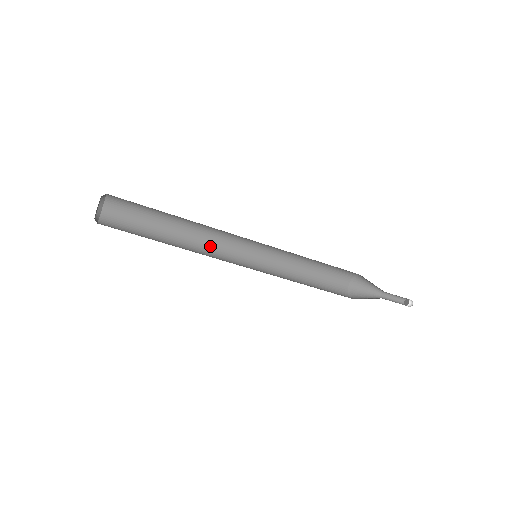
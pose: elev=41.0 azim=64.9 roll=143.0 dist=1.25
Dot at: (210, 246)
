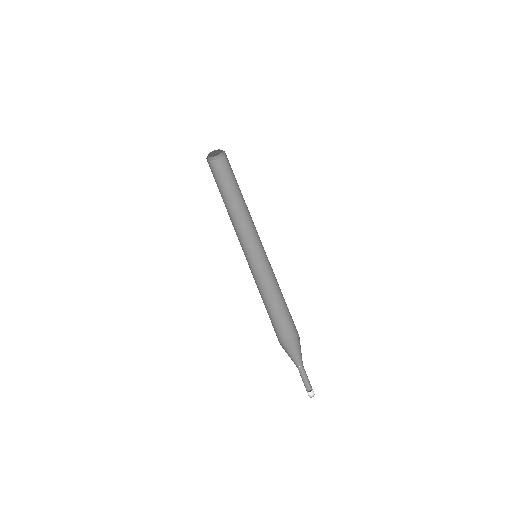
Dot at: (236, 230)
